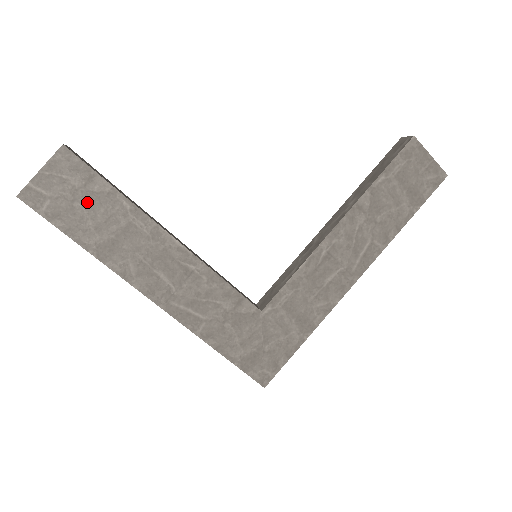
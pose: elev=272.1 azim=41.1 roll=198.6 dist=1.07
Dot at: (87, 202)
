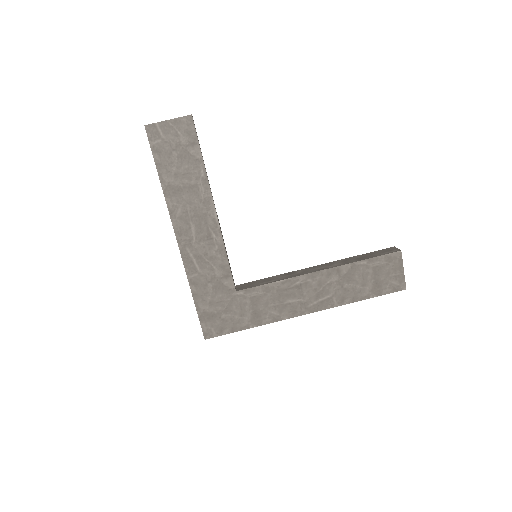
Dot at: (181, 156)
